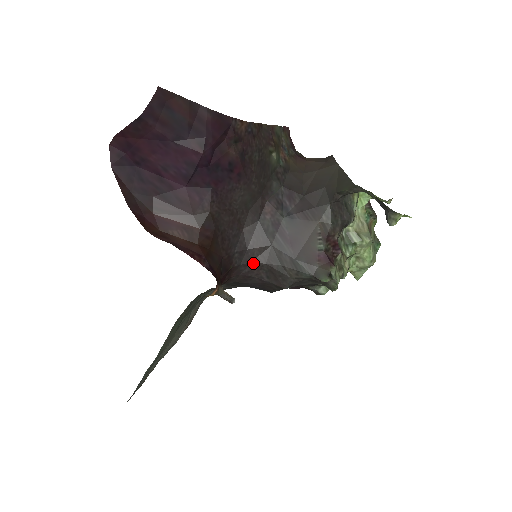
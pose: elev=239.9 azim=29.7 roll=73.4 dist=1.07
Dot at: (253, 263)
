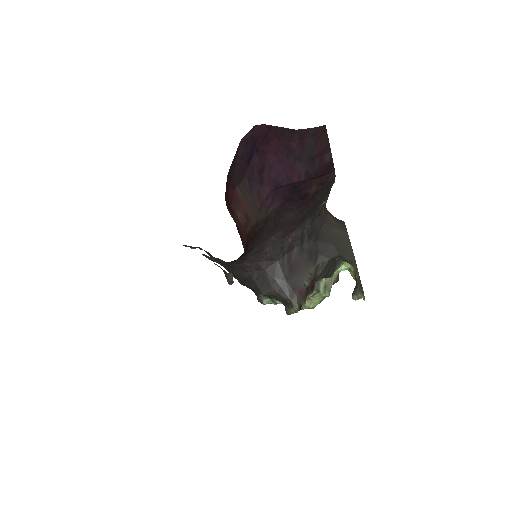
Dot at: (257, 263)
